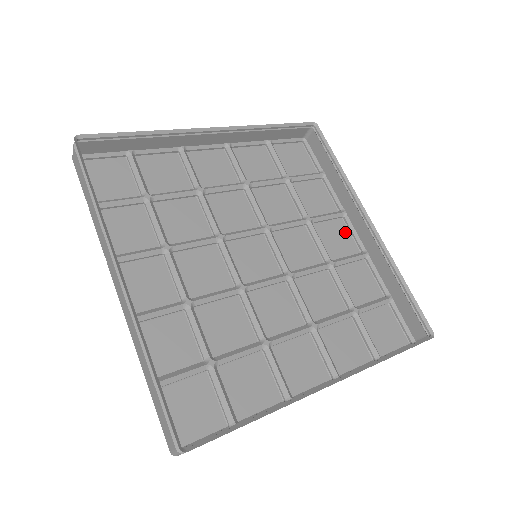
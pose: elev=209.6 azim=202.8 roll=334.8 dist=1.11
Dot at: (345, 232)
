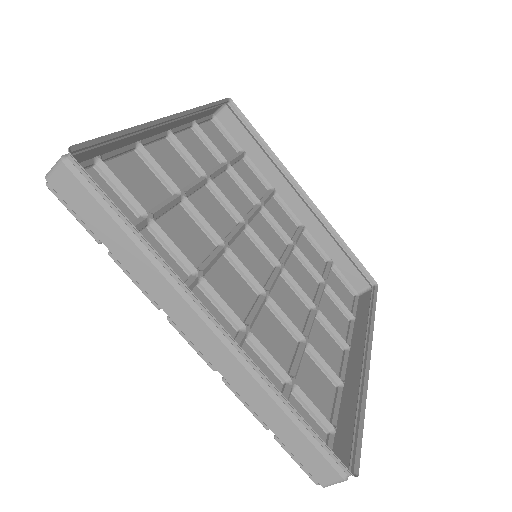
Dot at: (281, 210)
